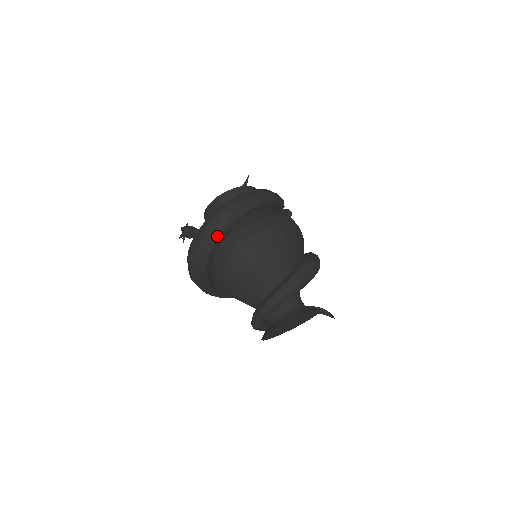
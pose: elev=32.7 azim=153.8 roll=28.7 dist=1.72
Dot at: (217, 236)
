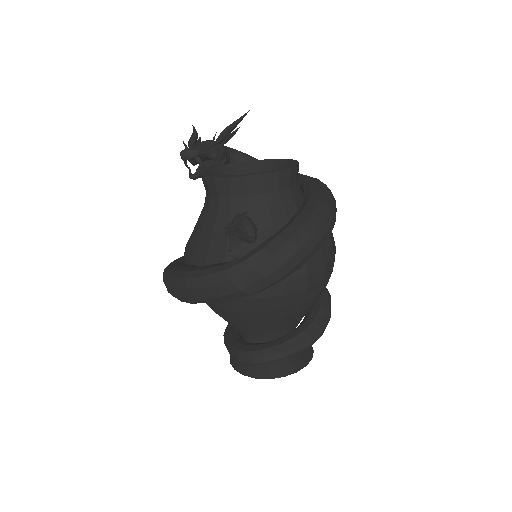
Dot at: occluded
